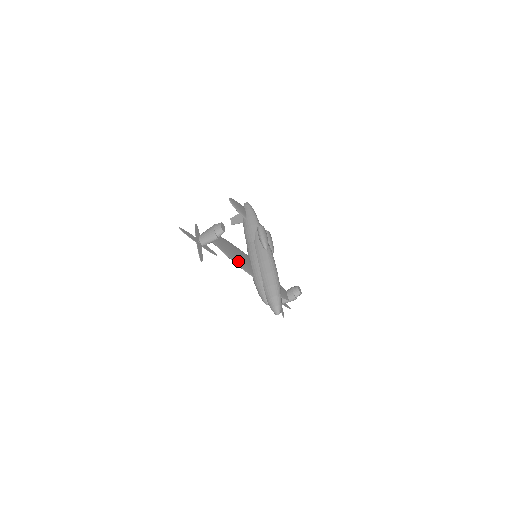
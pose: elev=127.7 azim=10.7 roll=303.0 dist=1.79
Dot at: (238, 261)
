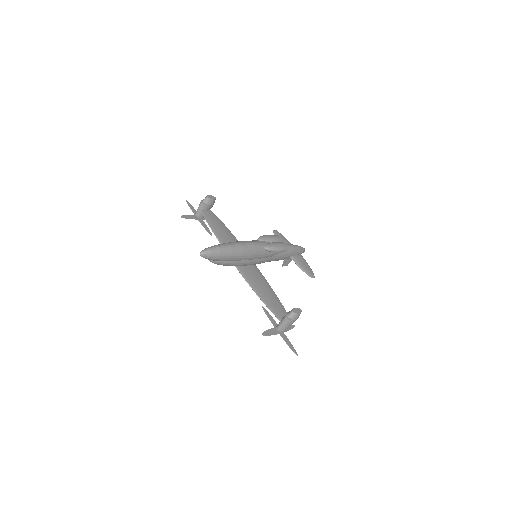
Dot at: (220, 236)
